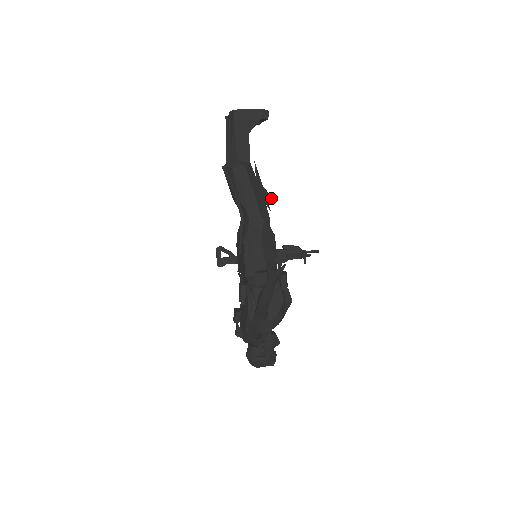
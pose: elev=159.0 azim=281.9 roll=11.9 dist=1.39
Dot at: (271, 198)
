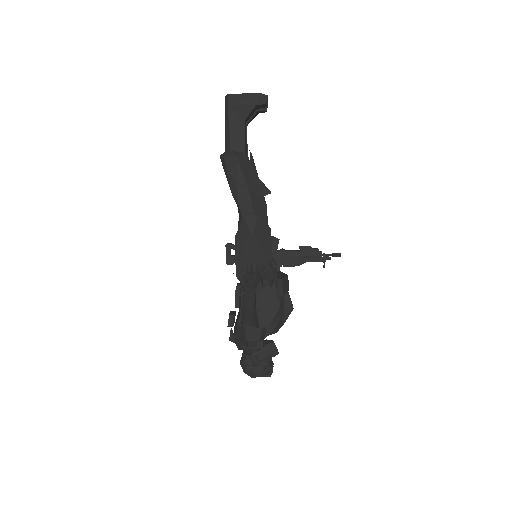
Dot at: (268, 193)
